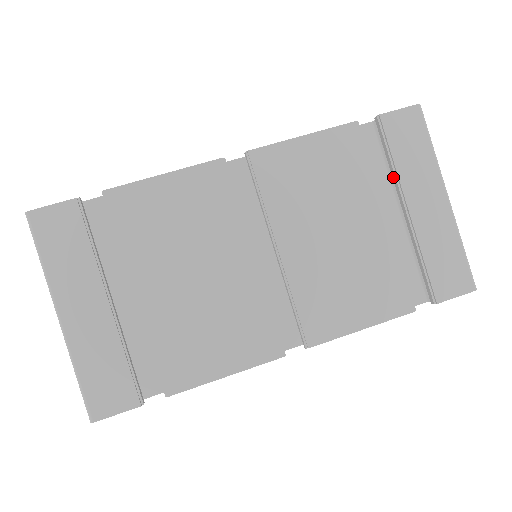
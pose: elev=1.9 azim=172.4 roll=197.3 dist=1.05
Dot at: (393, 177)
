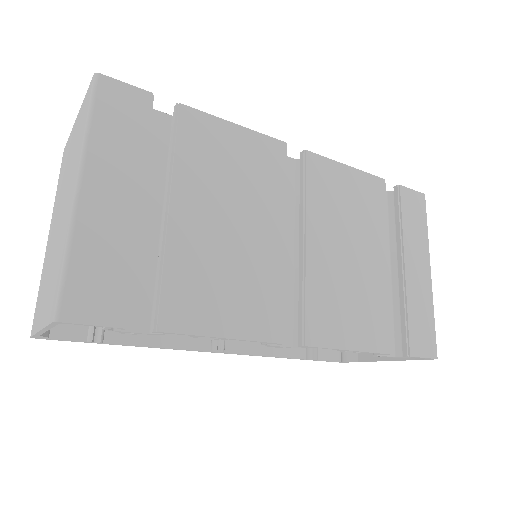
Dot at: (397, 236)
